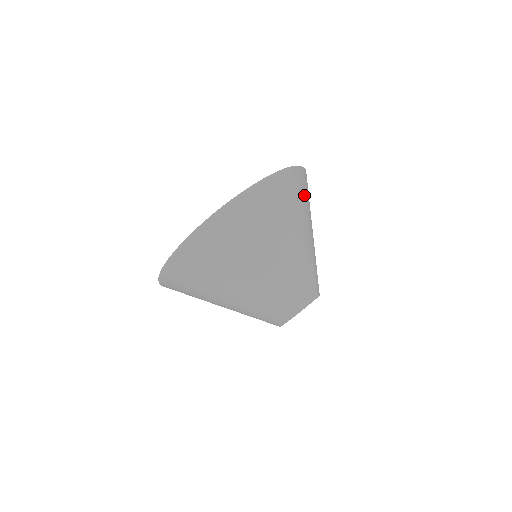
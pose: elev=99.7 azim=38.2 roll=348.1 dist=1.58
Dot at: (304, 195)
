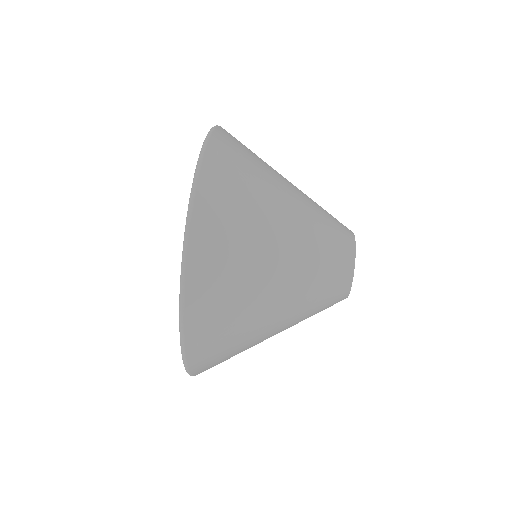
Dot at: (245, 155)
